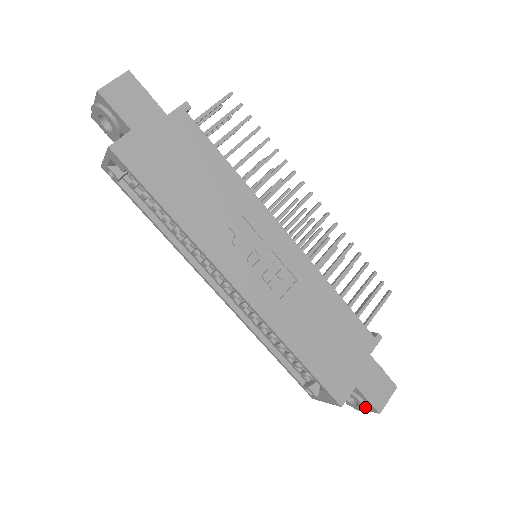
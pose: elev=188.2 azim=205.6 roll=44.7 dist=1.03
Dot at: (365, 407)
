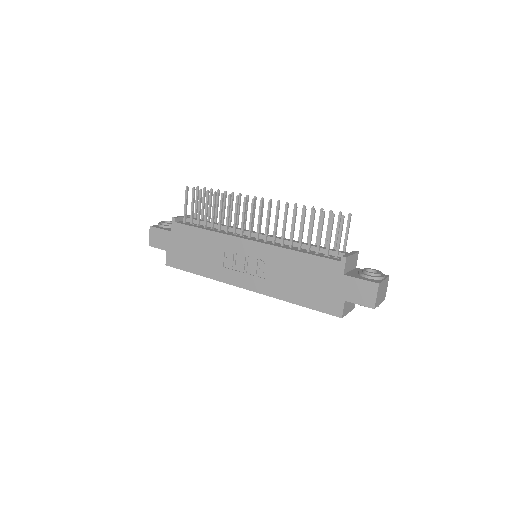
Dot at: occluded
